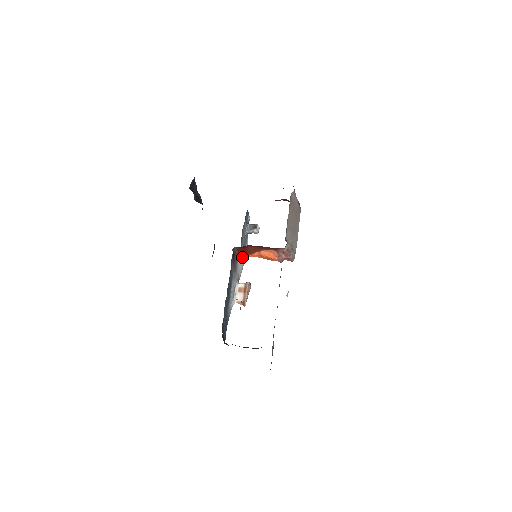
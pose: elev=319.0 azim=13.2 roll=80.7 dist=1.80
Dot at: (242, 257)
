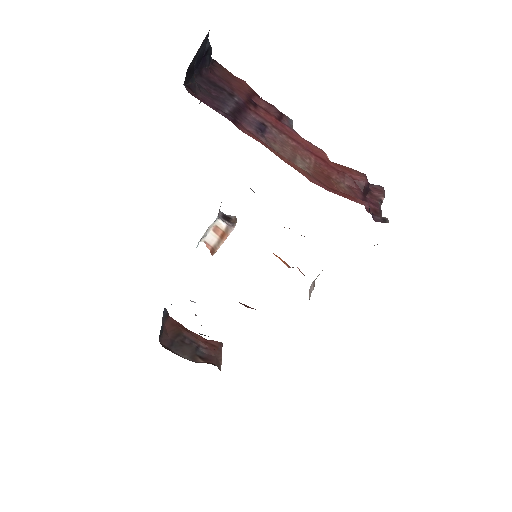
Dot at: occluded
